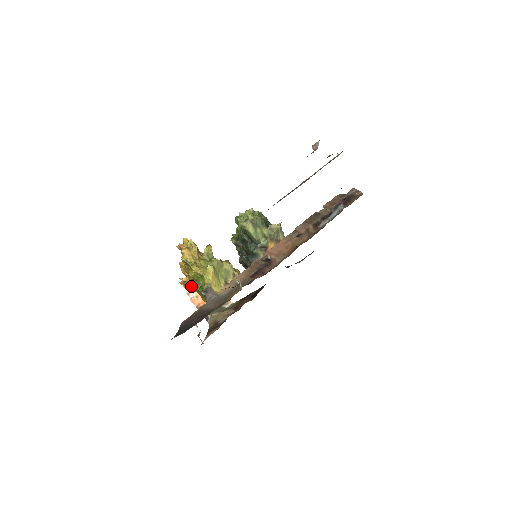
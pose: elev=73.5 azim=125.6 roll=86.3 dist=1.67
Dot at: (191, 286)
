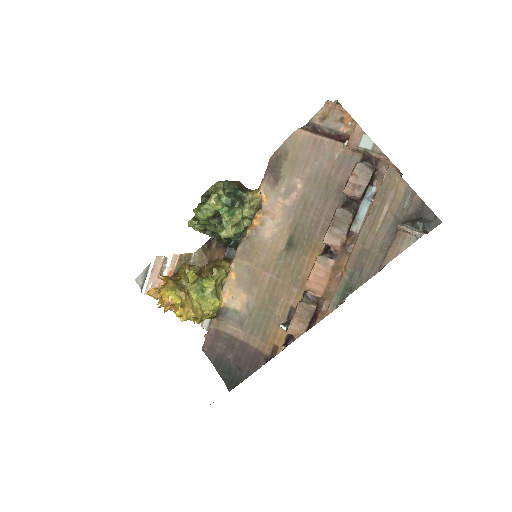
Dot at: occluded
